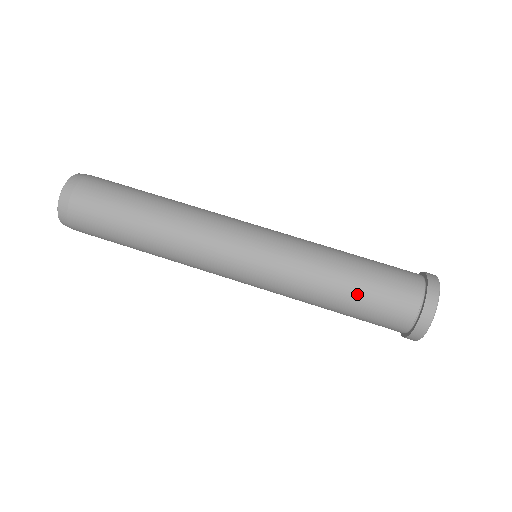
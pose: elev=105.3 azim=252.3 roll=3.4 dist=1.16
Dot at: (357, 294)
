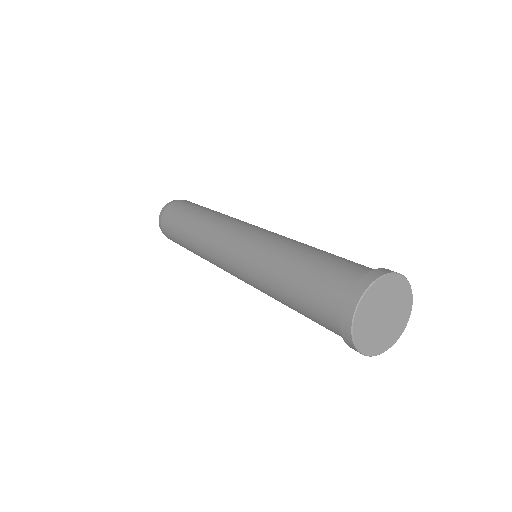
Dot at: (324, 253)
